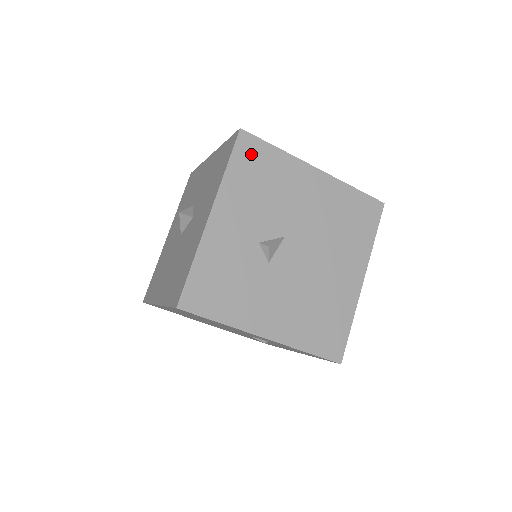
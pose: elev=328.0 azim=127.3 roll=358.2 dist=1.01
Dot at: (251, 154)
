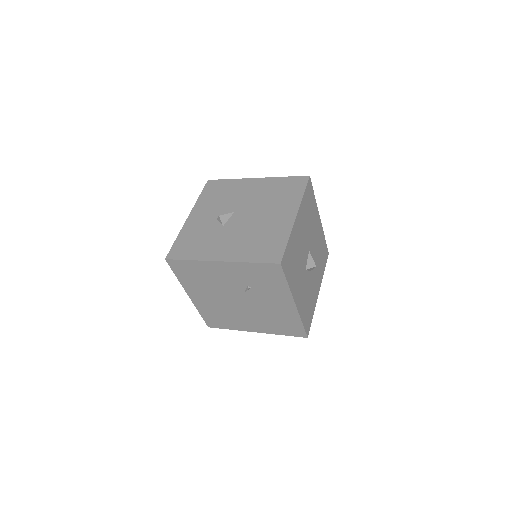
Dot at: (214, 187)
